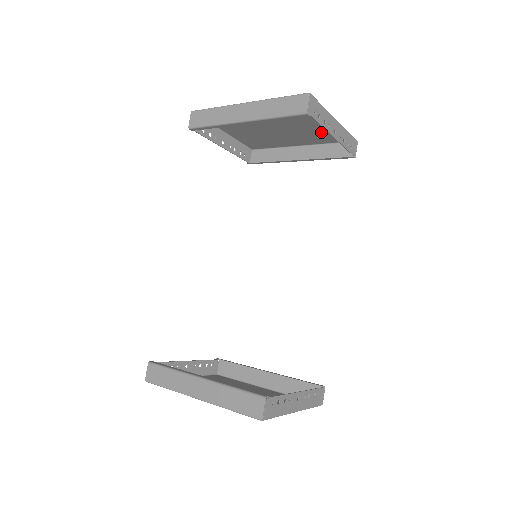
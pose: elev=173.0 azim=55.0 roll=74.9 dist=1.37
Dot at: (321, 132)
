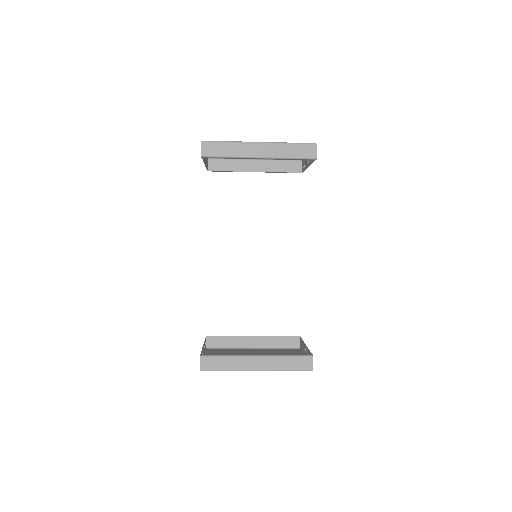
Dot at: occluded
